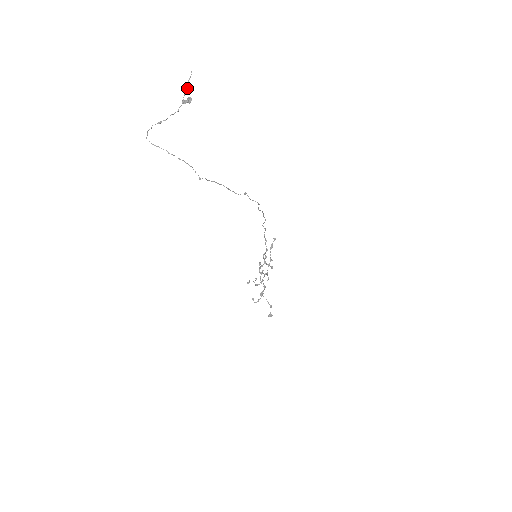
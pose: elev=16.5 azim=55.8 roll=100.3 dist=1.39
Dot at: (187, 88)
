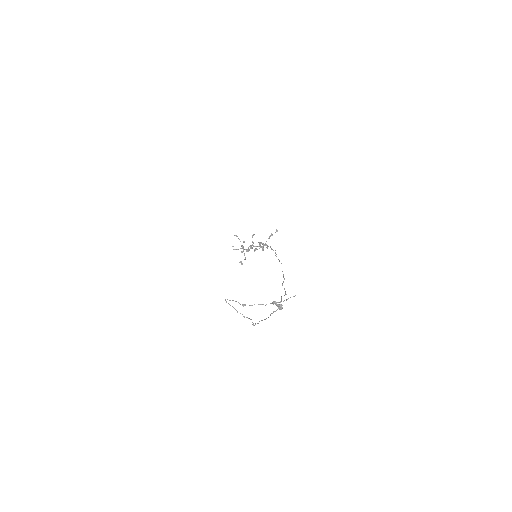
Dot at: occluded
